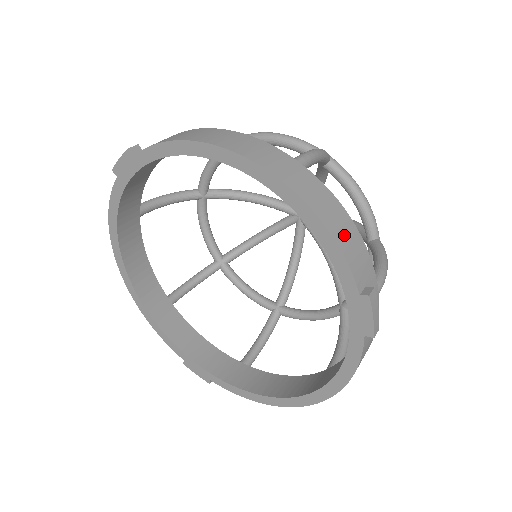
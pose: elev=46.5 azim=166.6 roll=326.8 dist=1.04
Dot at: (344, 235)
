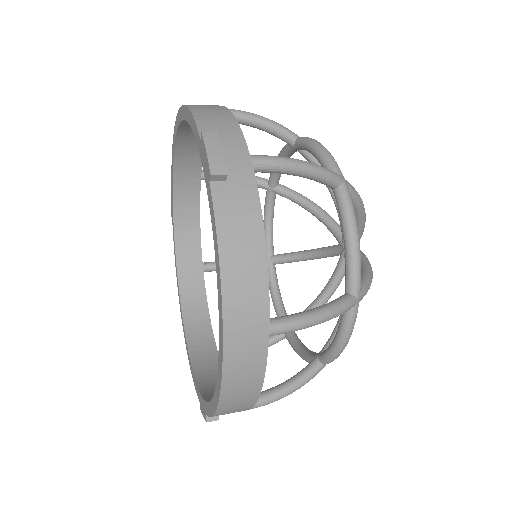
Dot at: (208, 113)
